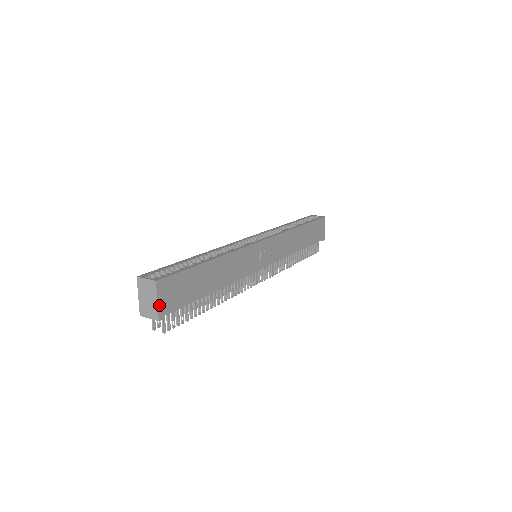
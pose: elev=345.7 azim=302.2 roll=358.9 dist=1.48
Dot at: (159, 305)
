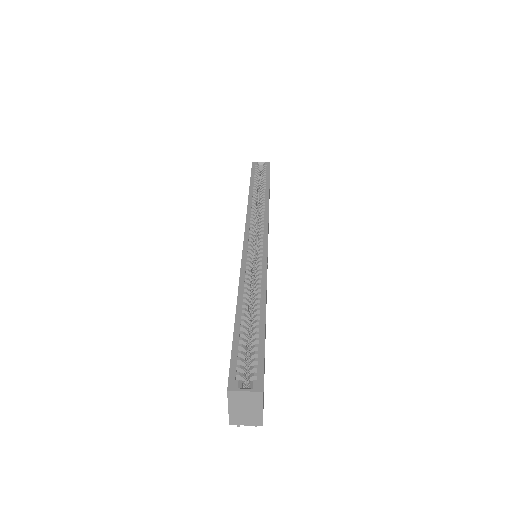
Dot at: occluded
